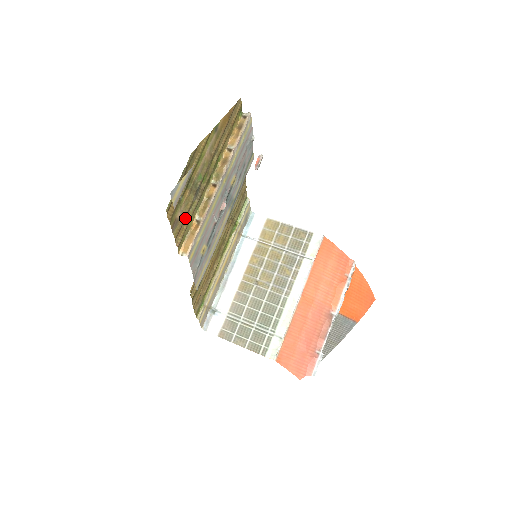
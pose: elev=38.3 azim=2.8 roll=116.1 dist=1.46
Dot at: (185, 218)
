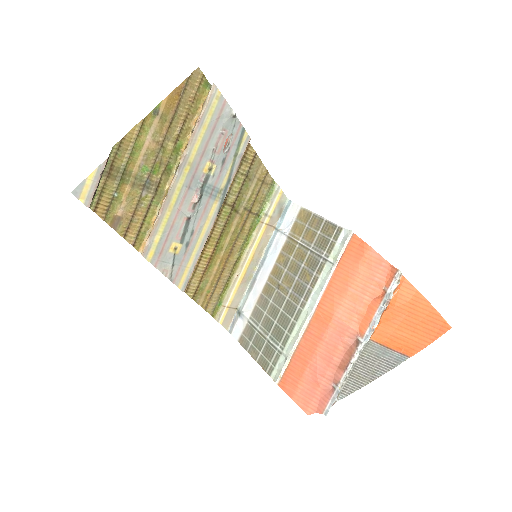
Dot at: (135, 215)
